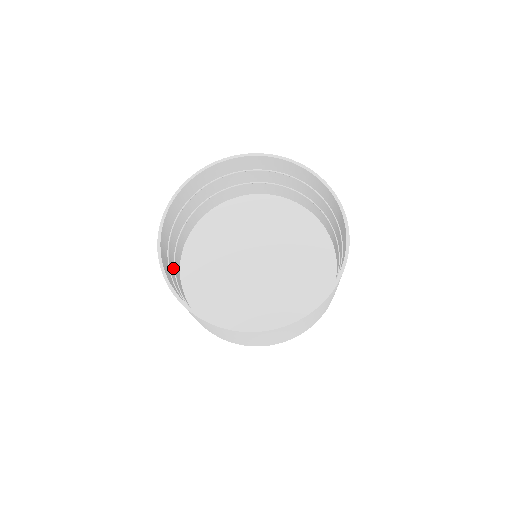
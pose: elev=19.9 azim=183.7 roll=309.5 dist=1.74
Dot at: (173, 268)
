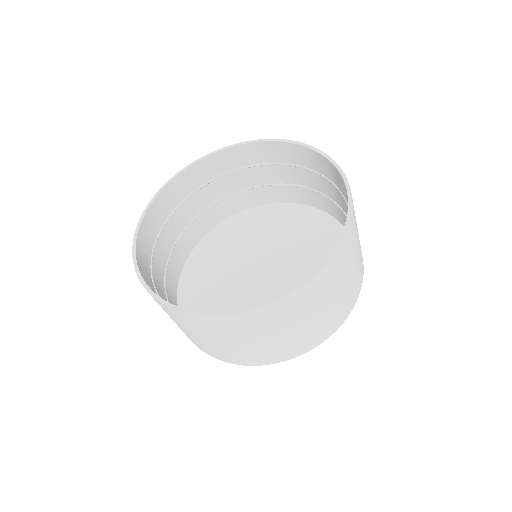
Dot at: (190, 219)
